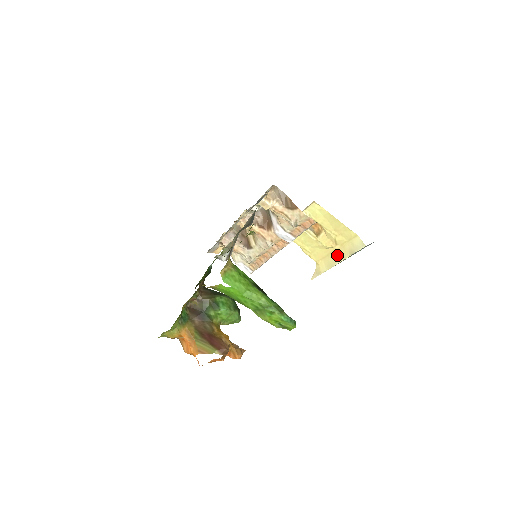
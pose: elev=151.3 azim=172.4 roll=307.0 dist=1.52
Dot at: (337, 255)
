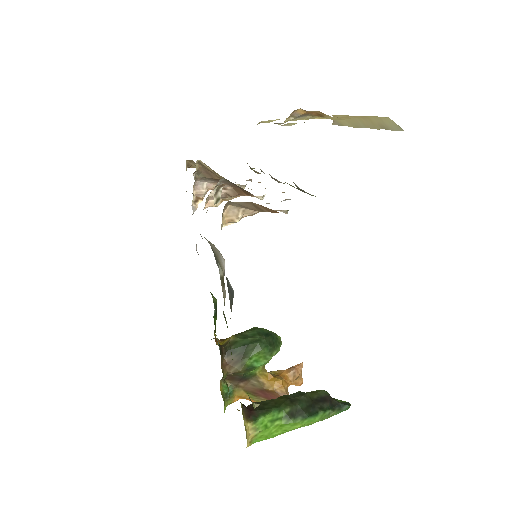
Dot at: (361, 122)
